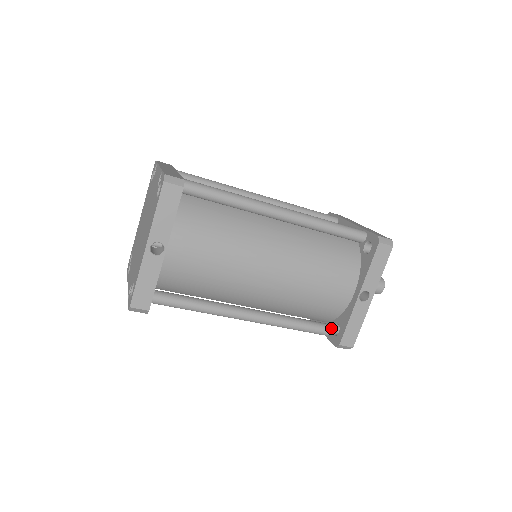
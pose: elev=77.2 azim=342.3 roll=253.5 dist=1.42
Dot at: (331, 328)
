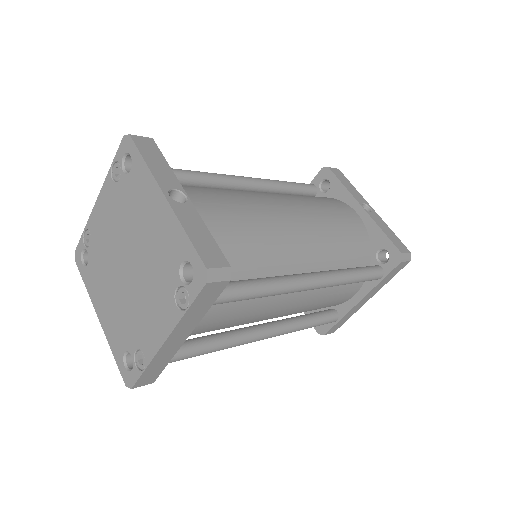
Dot at: (377, 265)
